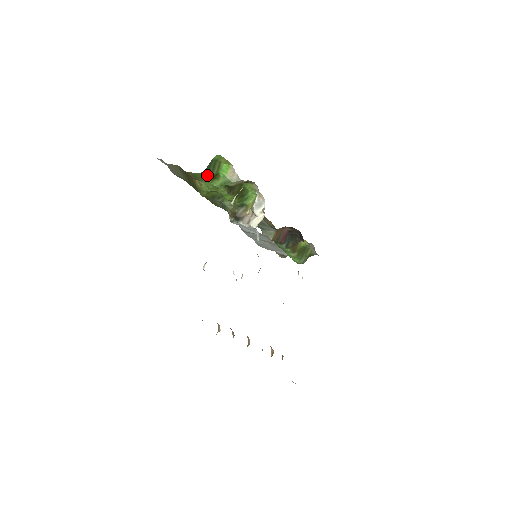
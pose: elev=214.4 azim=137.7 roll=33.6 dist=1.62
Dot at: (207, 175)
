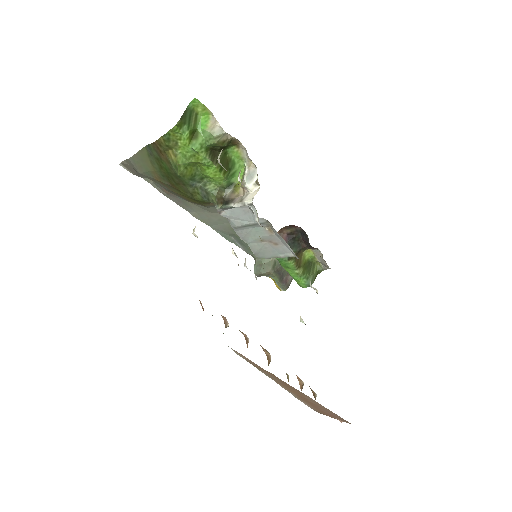
Dot at: (182, 131)
